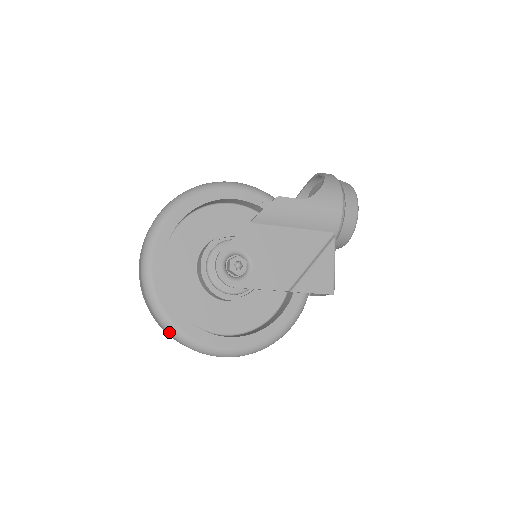
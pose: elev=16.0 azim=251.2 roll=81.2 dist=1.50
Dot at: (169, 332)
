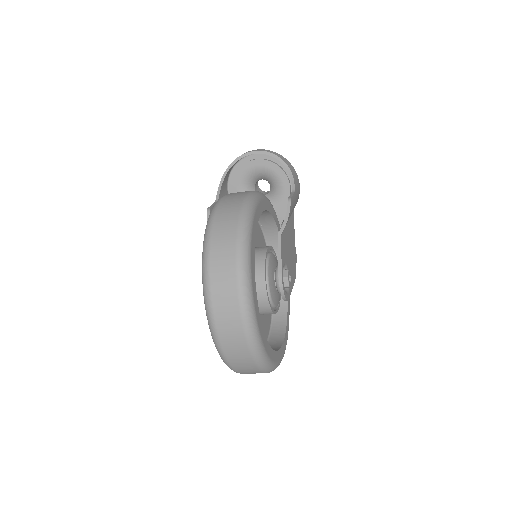
Dot at: (267, 372)
